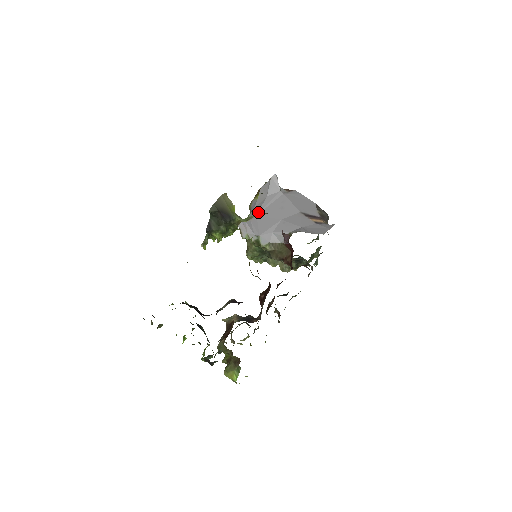
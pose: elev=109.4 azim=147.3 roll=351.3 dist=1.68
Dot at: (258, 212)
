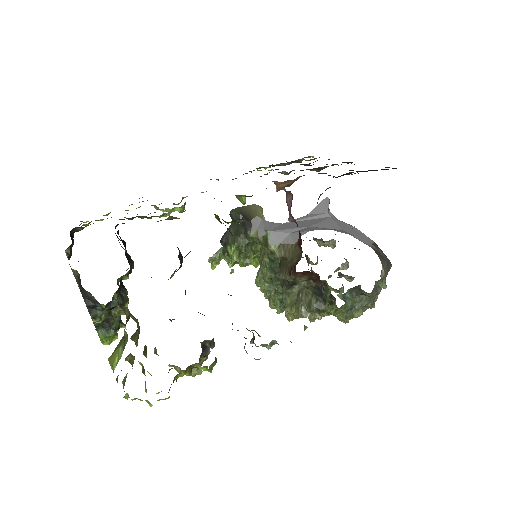
Dot at: (287, 222)
